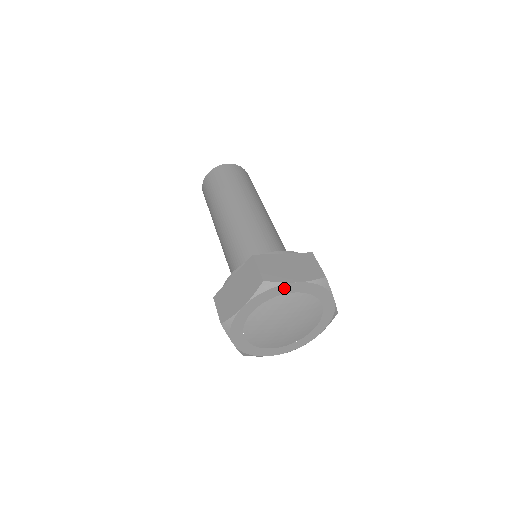
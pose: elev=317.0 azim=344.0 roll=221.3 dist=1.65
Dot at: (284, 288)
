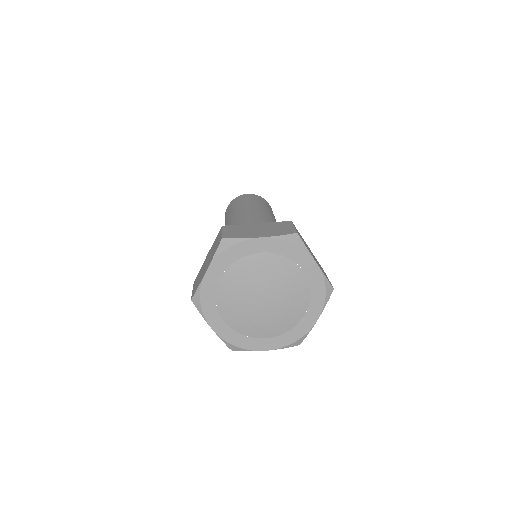
Dot at: (247, 246)
